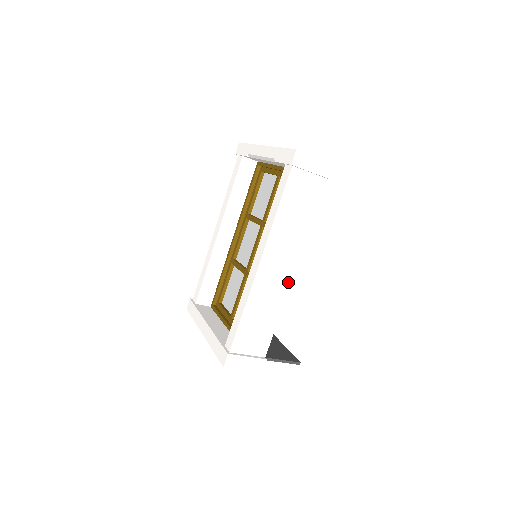
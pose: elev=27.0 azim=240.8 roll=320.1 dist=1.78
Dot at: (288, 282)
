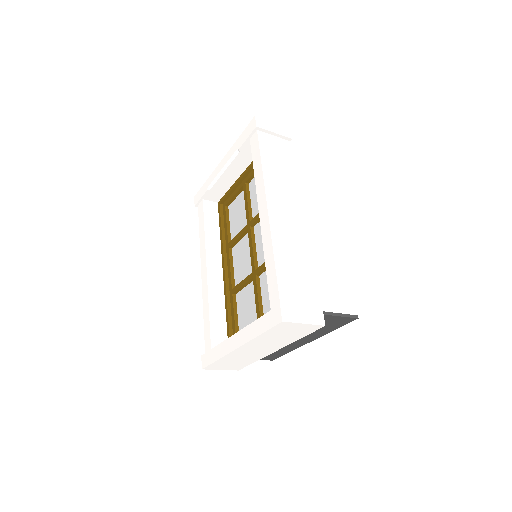
Dot at: (302, 228)
